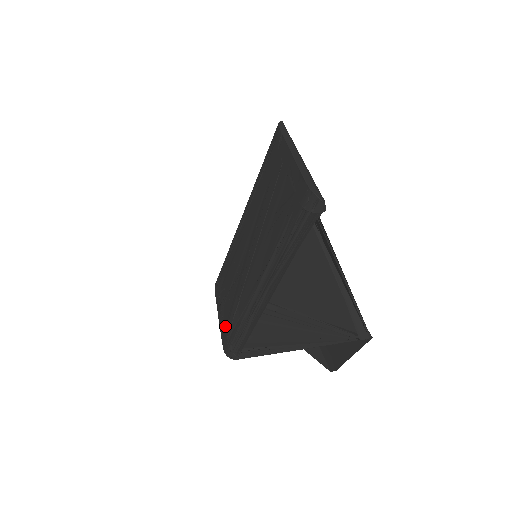
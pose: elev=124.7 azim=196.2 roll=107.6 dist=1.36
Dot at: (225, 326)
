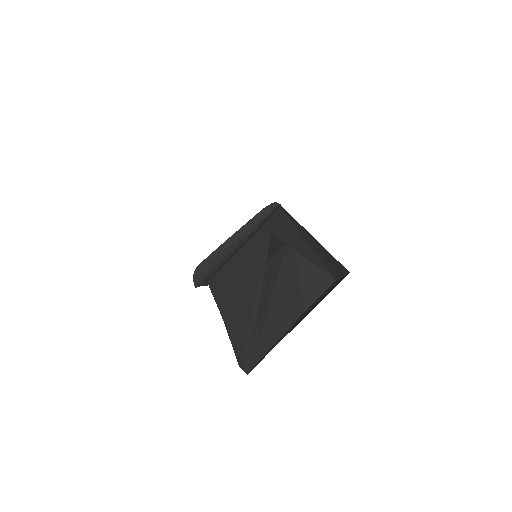
Dot at: occluded
